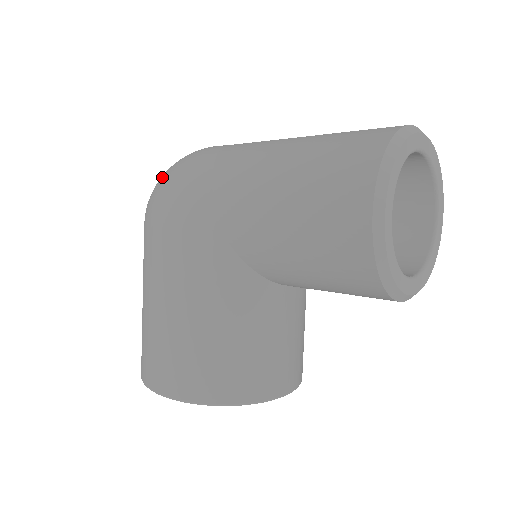
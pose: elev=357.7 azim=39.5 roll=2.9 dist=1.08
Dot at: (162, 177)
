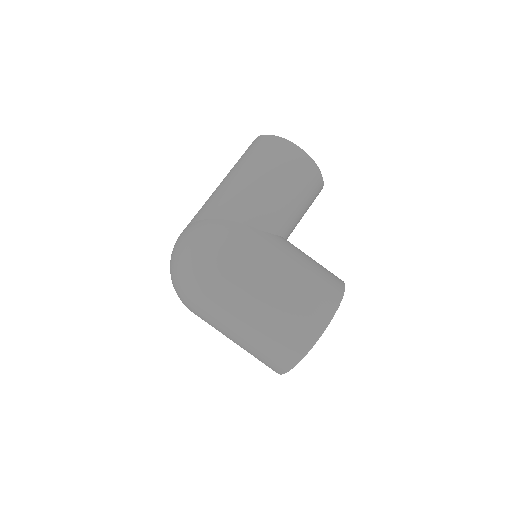
Dot at: (191, 255)
